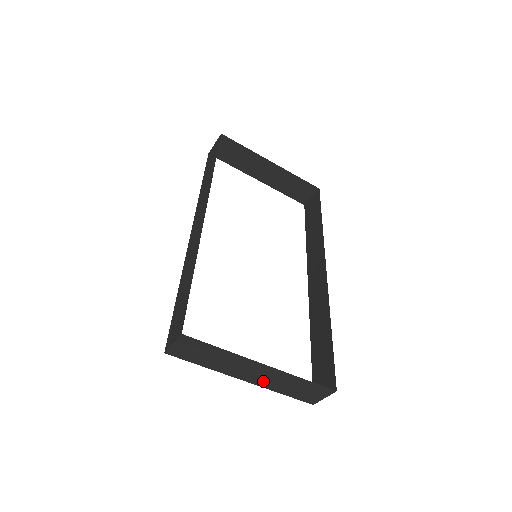
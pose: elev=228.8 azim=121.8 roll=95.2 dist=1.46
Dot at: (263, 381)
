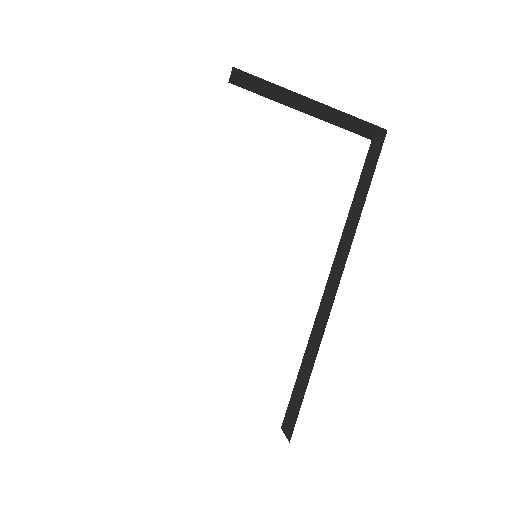
Dot at: occluded
